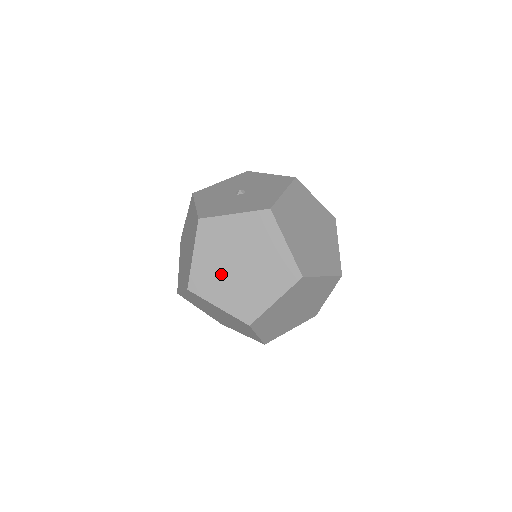
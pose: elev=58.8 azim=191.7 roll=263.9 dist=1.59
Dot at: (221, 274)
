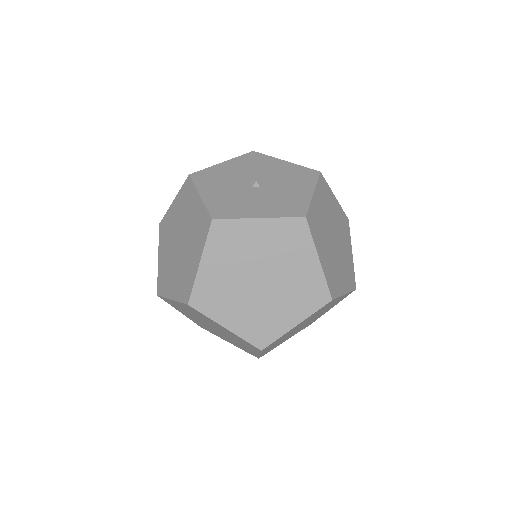
Dot at: (234, 289)
